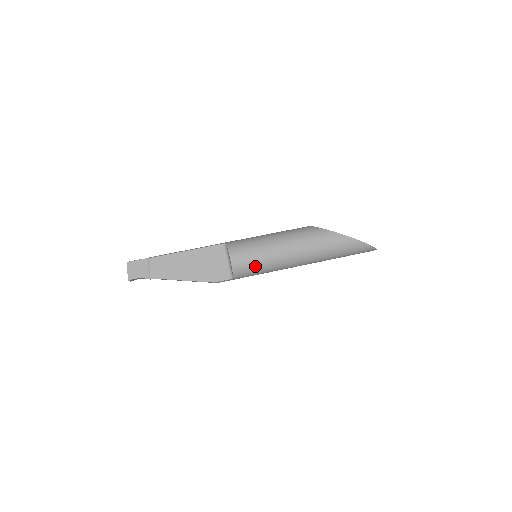
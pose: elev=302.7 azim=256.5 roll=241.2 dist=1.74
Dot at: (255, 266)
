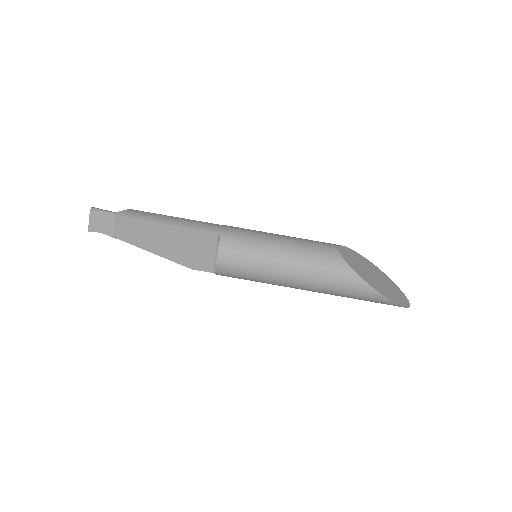
Dot at: (245, 278)
